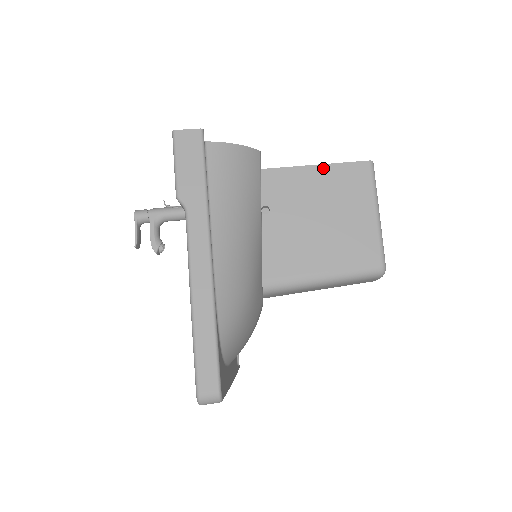
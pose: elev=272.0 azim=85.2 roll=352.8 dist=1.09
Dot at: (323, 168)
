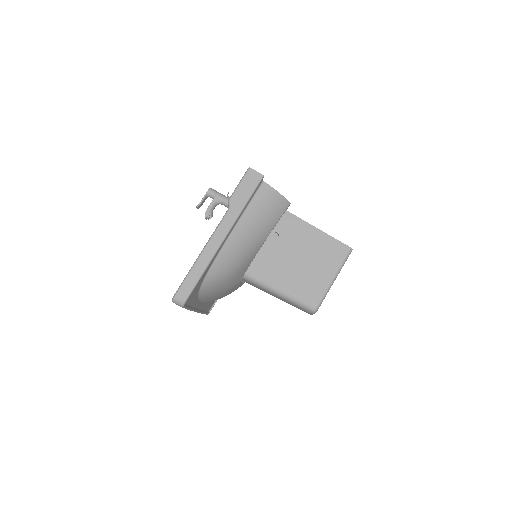
Dot at: (322, 234)
